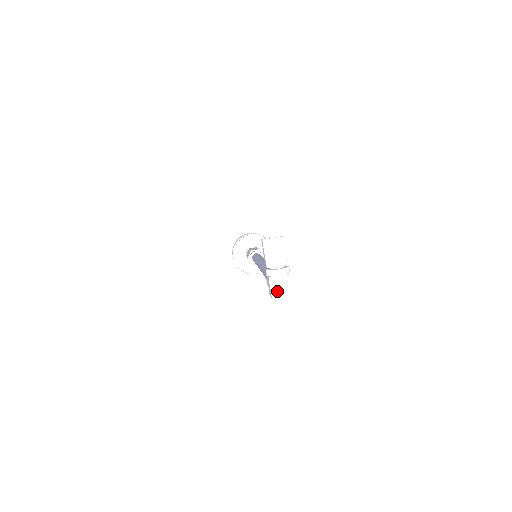
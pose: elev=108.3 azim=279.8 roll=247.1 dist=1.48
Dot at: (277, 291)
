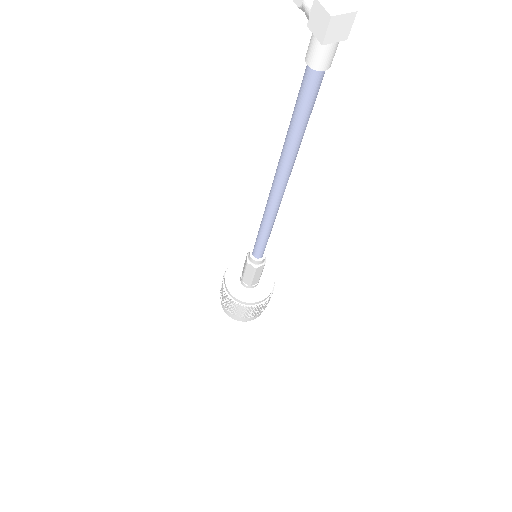
Dot at: (333, 9)
